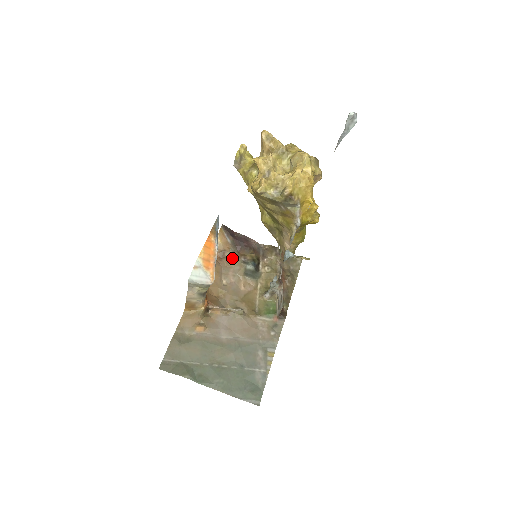
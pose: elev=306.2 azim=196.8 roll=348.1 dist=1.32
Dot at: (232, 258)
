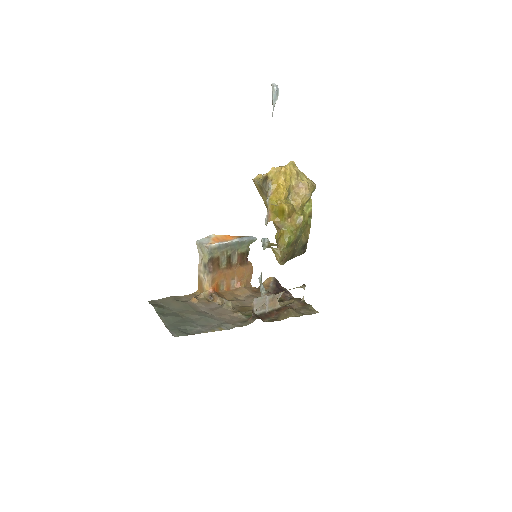
Dot at: occluded
